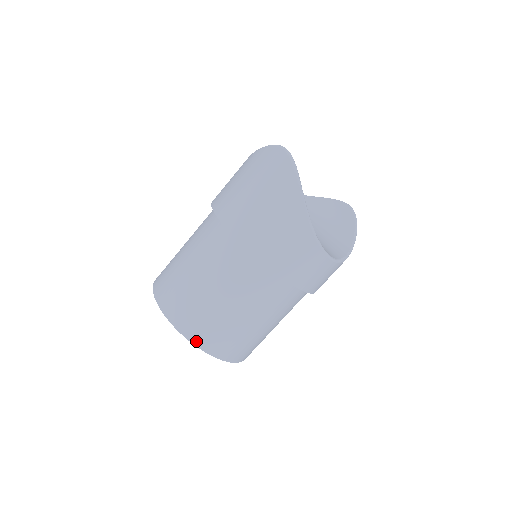
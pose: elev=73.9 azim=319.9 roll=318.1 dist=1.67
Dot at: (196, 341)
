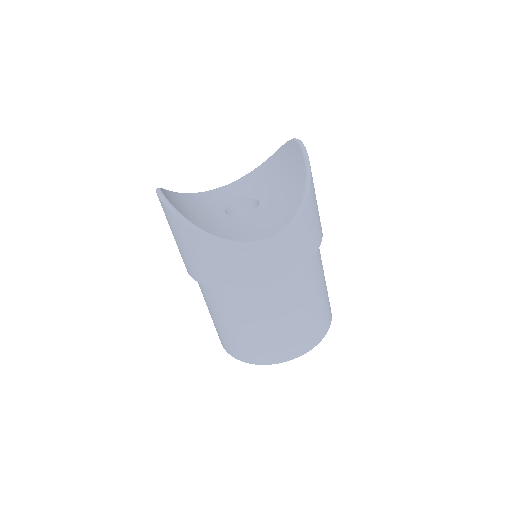
Dot at: (252, 361)
